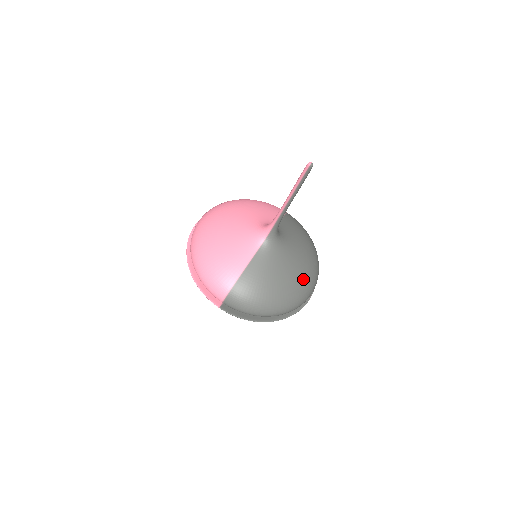
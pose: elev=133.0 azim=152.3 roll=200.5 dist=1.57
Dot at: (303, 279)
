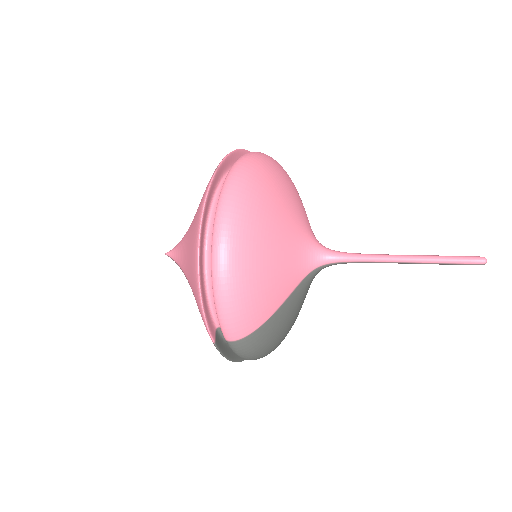
Dot at: occluded
